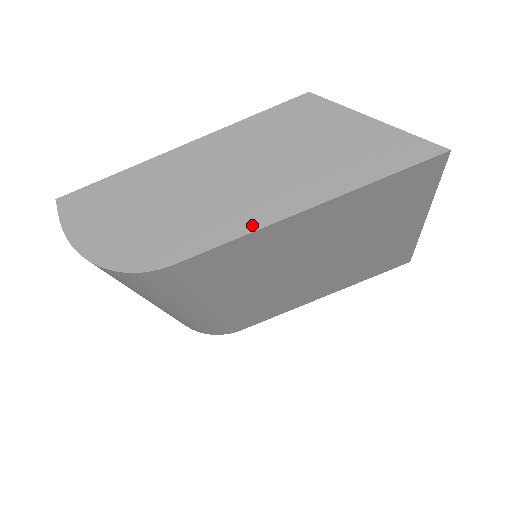
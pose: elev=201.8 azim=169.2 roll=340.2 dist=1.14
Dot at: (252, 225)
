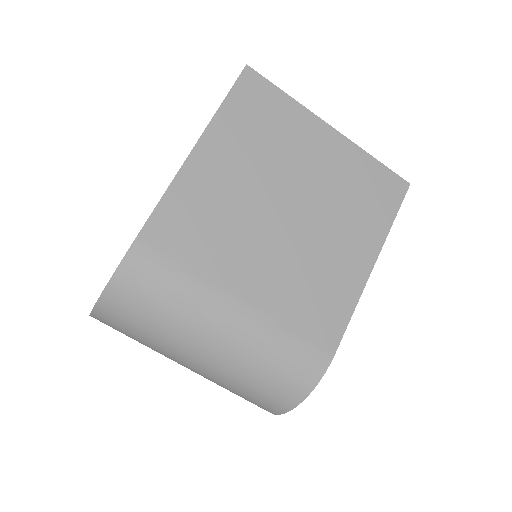
Dot at: (172, 182)
